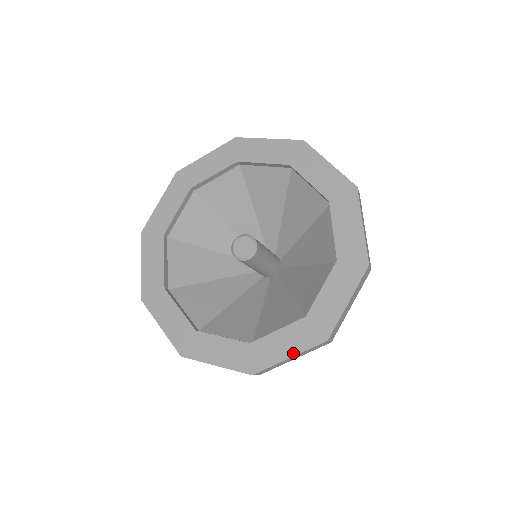
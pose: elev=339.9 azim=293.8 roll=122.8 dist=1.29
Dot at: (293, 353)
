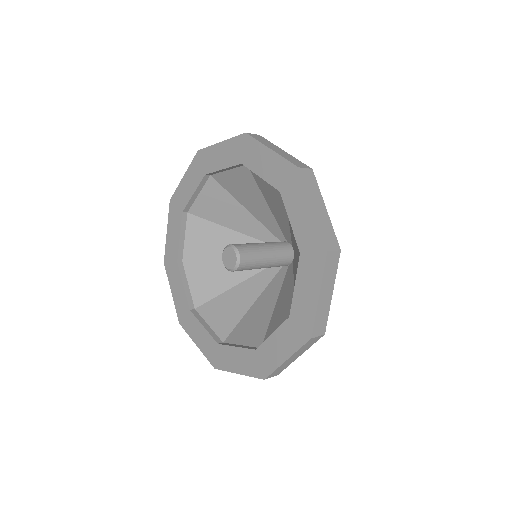
Dot at: (199, 346)
